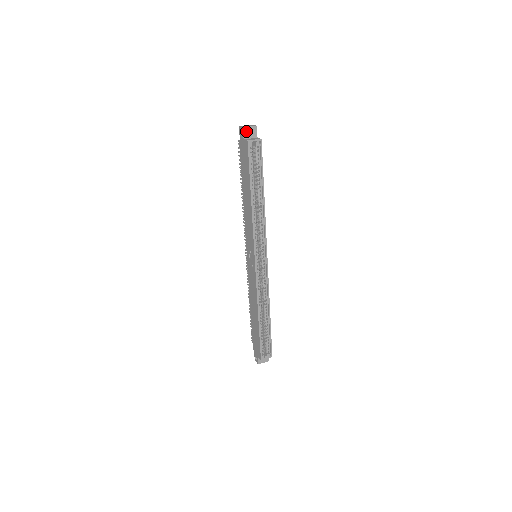
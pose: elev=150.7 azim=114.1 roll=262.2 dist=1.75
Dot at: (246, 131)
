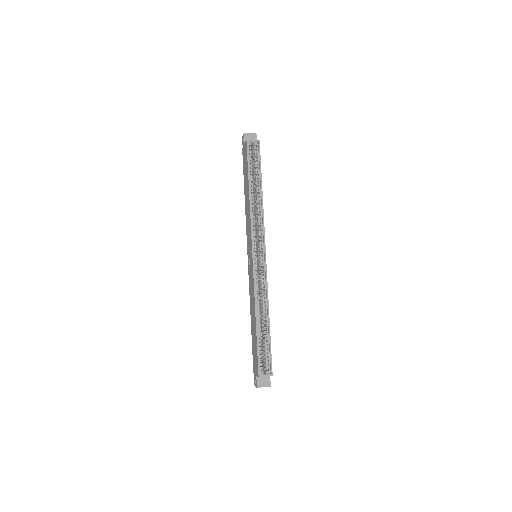
Dot at: (247, 137)
